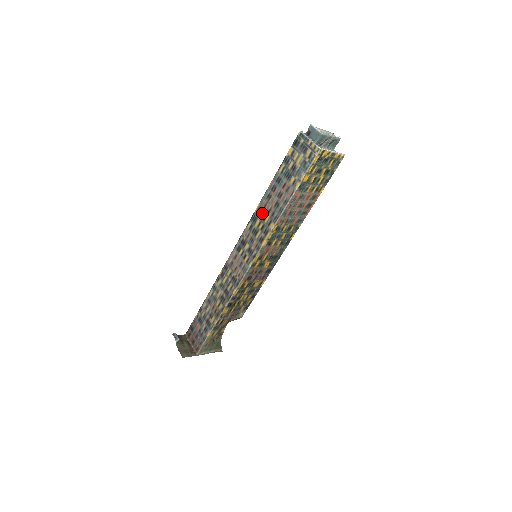
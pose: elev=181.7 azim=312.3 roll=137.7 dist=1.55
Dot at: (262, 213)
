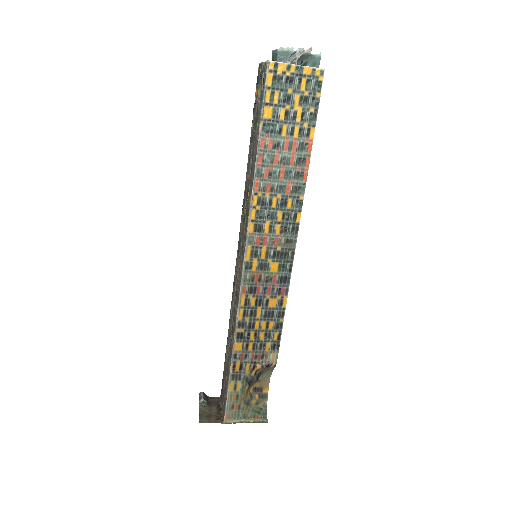
Dot at: (246, 191)
